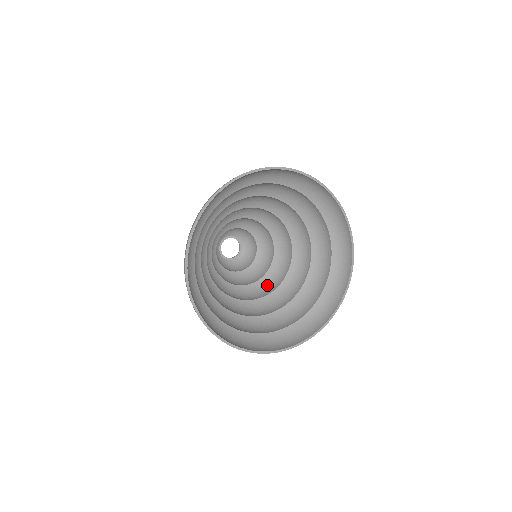
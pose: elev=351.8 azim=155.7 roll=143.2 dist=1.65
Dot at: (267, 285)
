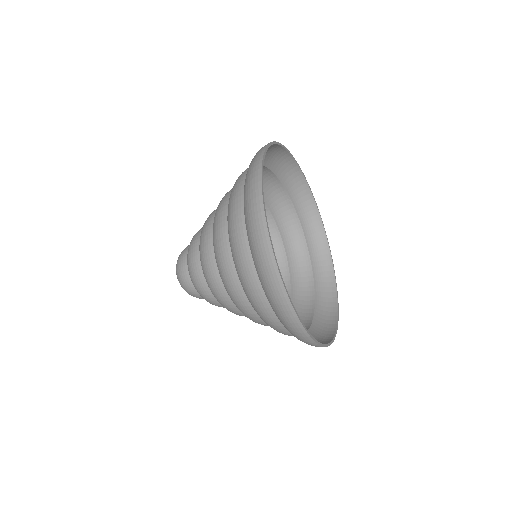
Dot at: occluded
